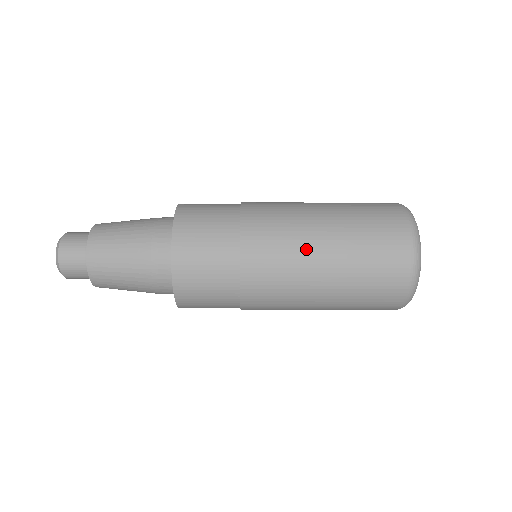
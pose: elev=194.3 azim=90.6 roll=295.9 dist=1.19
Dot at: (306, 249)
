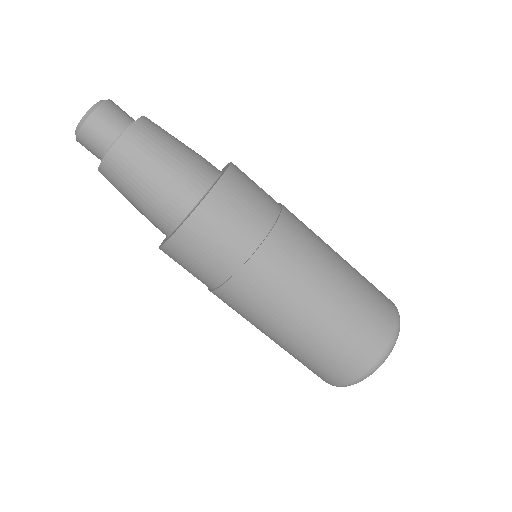
Dot at: occluded
